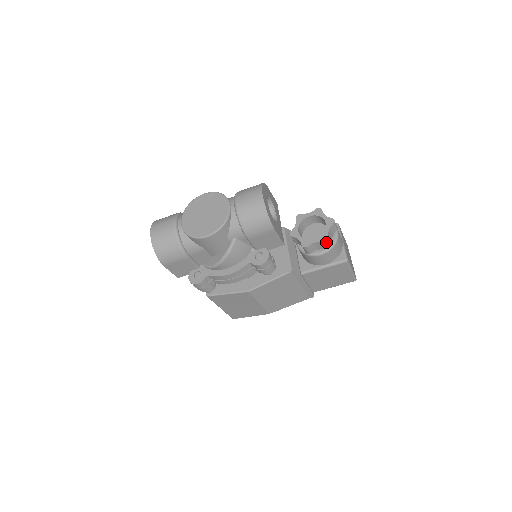
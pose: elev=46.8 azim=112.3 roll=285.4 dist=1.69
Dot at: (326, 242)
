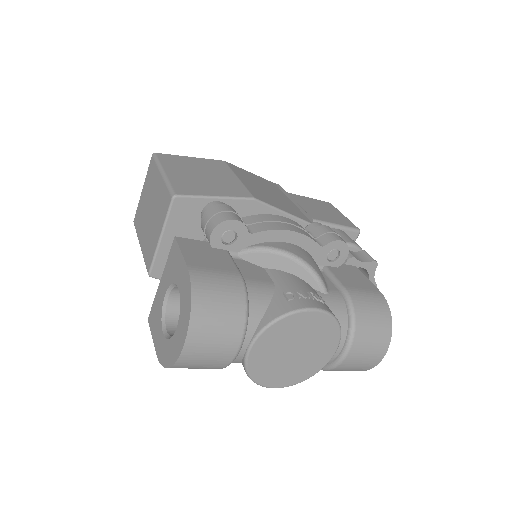
Dot at: occluded
